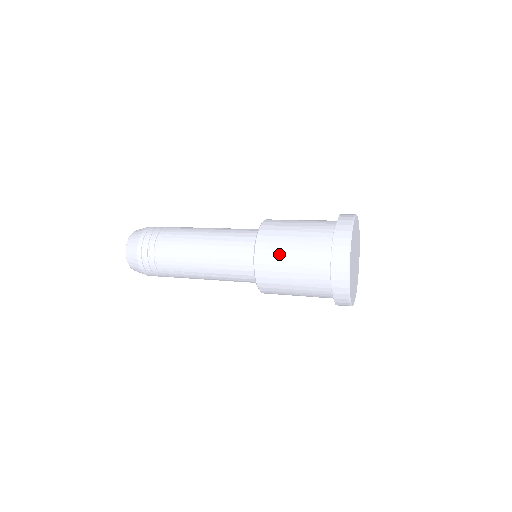
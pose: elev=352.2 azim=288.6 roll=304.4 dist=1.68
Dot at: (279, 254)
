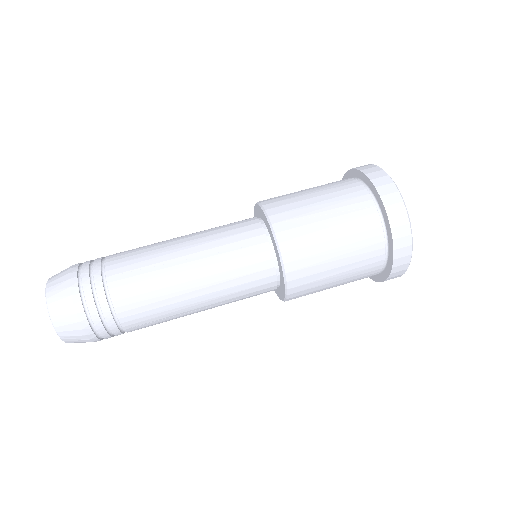
Dot at: (317, 250)
